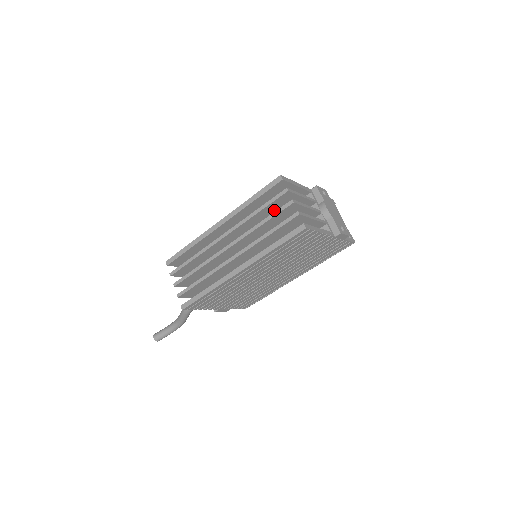
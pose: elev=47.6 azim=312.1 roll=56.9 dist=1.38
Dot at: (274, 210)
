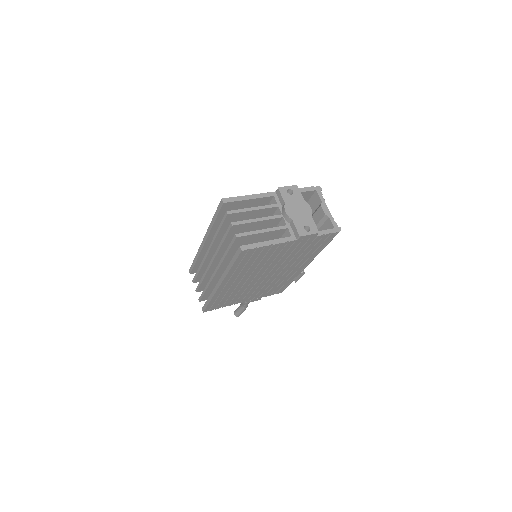
Dot at: occluded
